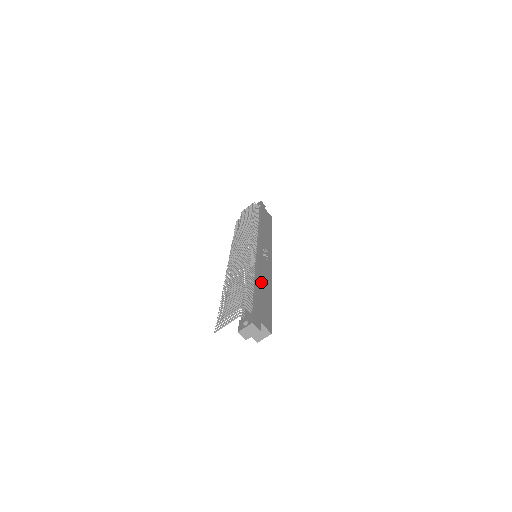
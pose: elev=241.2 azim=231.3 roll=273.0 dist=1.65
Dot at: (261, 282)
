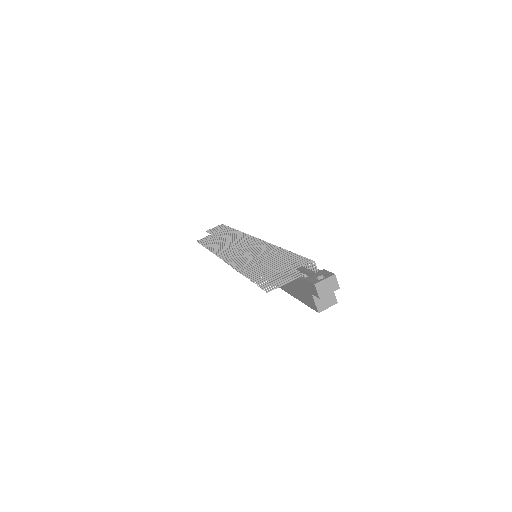
Dot at: occluded
